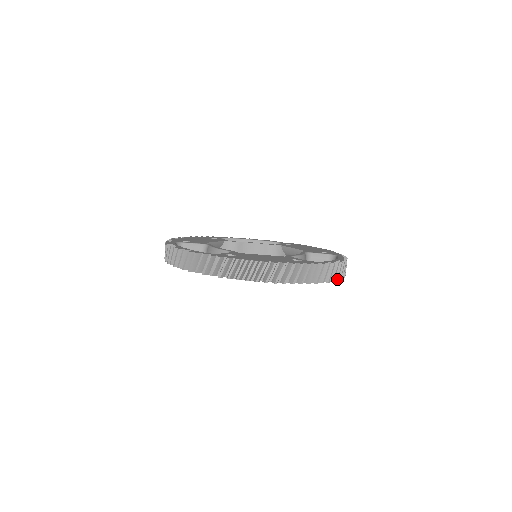
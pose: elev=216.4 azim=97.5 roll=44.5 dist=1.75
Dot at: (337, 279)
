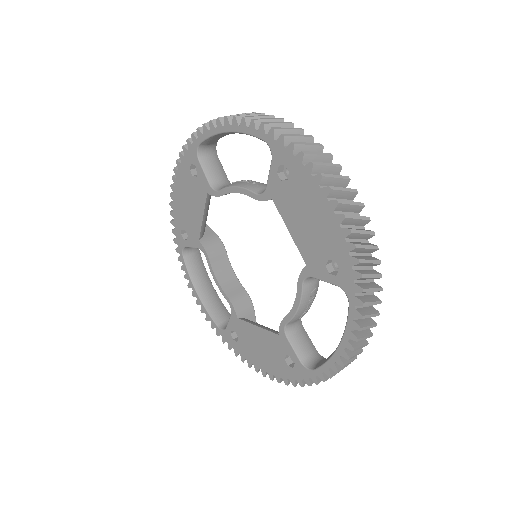
Dot at: occluded
